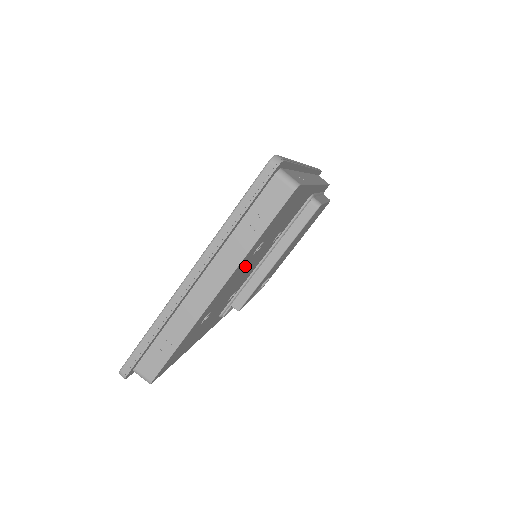
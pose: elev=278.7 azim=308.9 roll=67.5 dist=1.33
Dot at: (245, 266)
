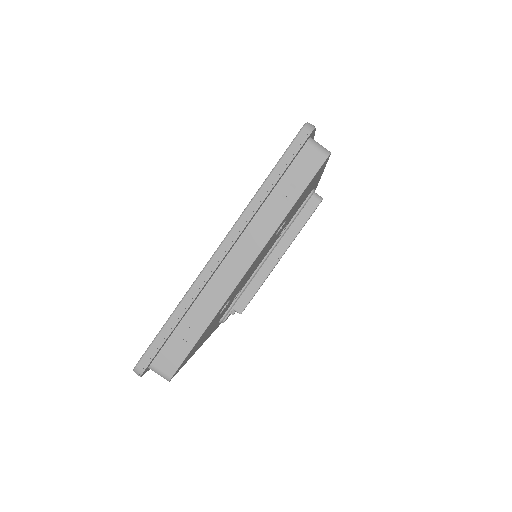
Dot at: (265, 249)
